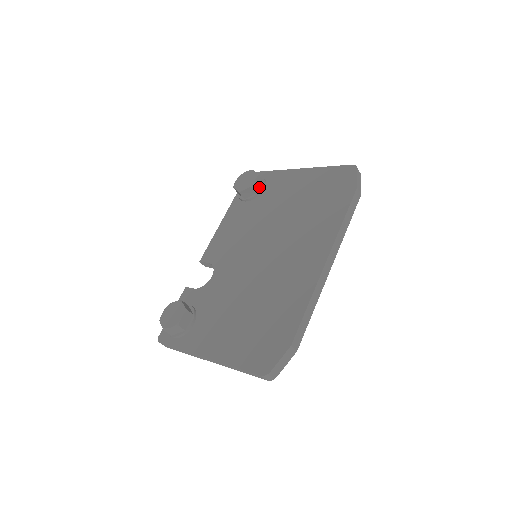
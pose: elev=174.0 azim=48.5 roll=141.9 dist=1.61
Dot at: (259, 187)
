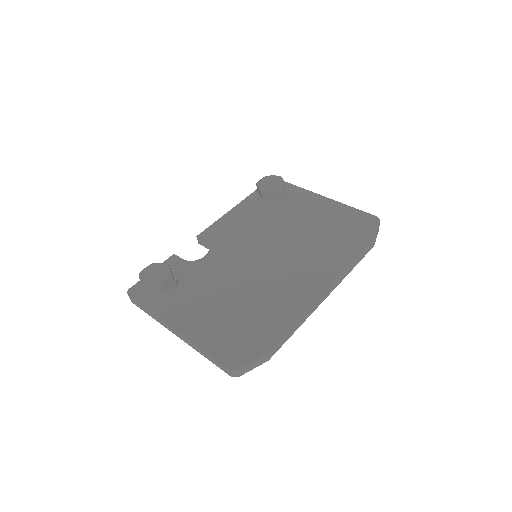
Dot at: (281, 195)
